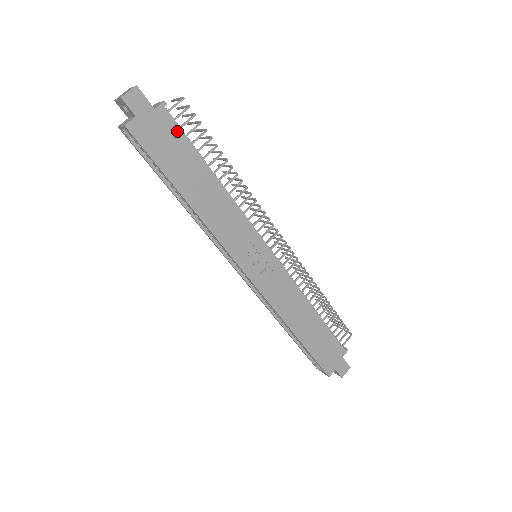
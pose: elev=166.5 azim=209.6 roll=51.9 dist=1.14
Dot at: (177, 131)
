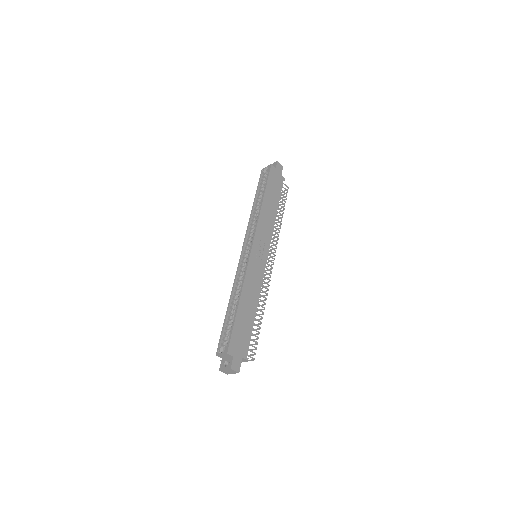
Dot at: (281, 187)
